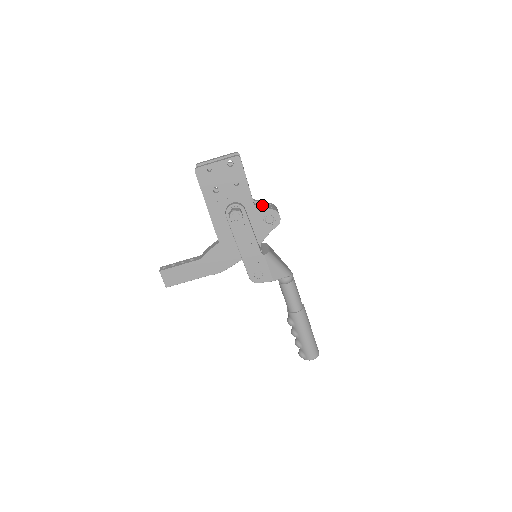
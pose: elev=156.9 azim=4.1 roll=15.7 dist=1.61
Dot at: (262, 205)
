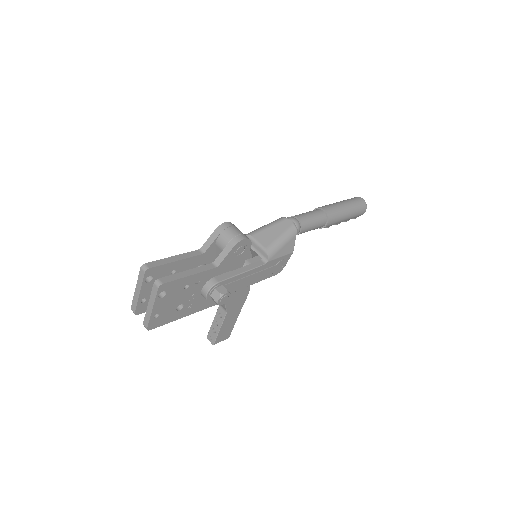
Dot at: (220, 254)
